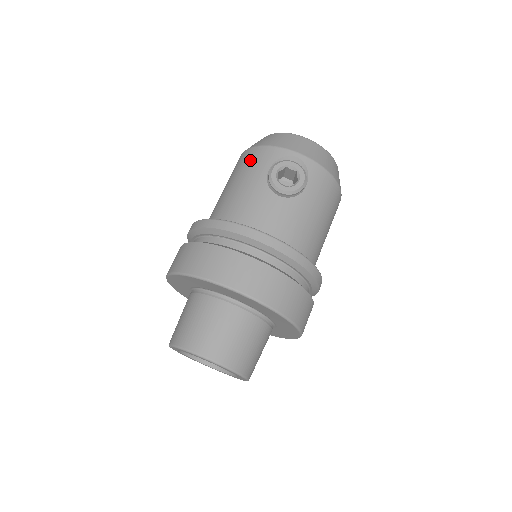
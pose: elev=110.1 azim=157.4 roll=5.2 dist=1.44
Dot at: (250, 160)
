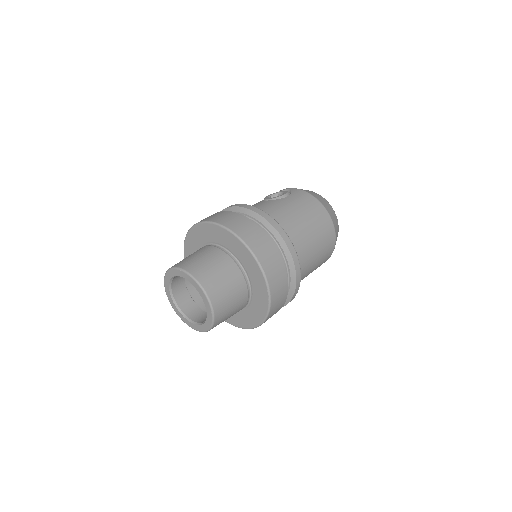
Dot at: occluded
